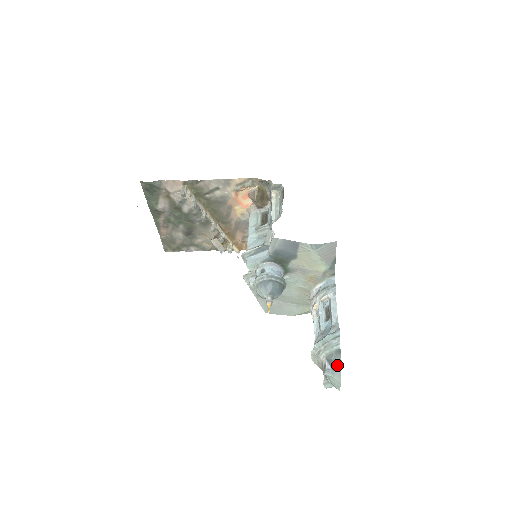
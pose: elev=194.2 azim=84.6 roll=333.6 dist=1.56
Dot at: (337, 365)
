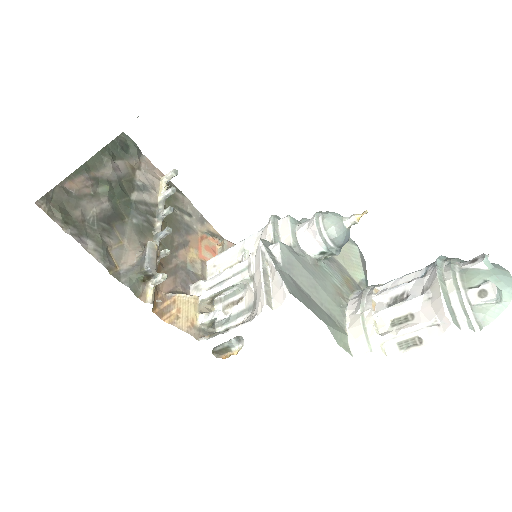
Dot at: occluded
